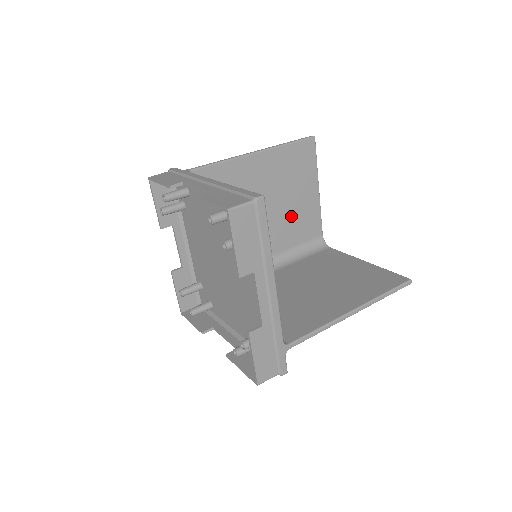
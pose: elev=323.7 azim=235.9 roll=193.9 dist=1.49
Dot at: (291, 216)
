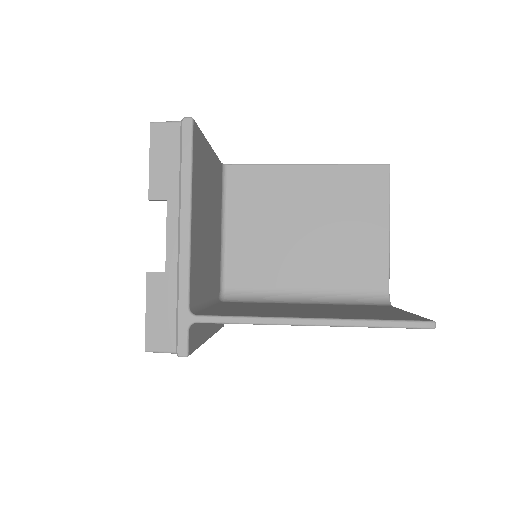
Dot at: (342, 250)
